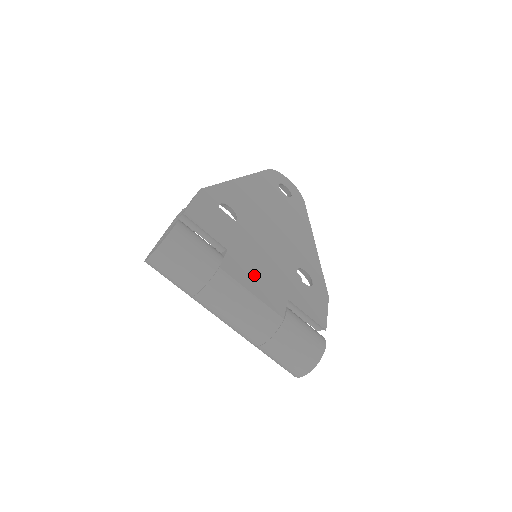
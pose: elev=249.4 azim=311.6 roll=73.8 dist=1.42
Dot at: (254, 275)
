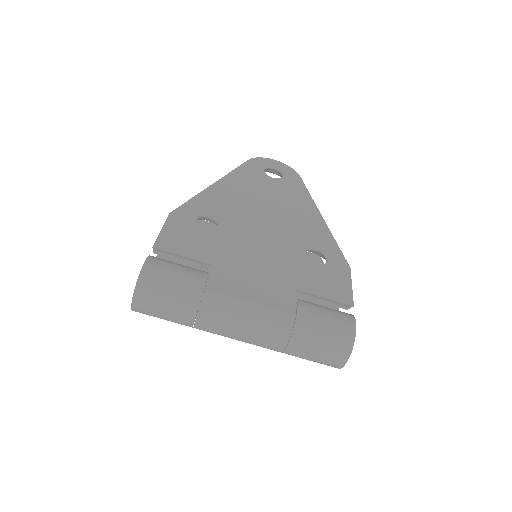
Dot at: (250, 280)
